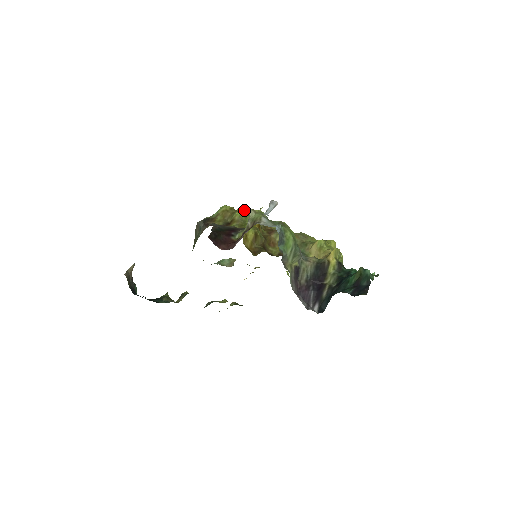
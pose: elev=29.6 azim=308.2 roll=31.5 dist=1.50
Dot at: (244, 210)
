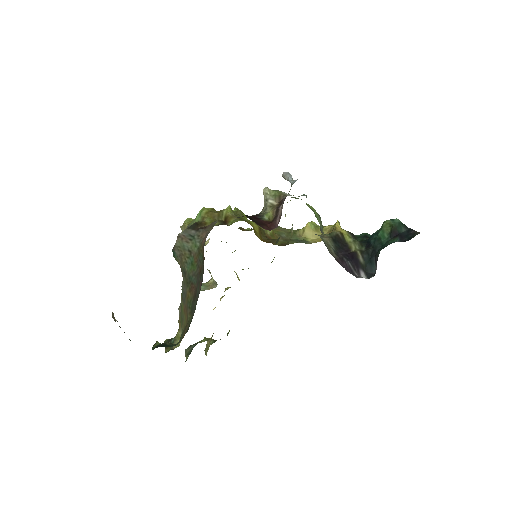
Dot at: (230, 206)
